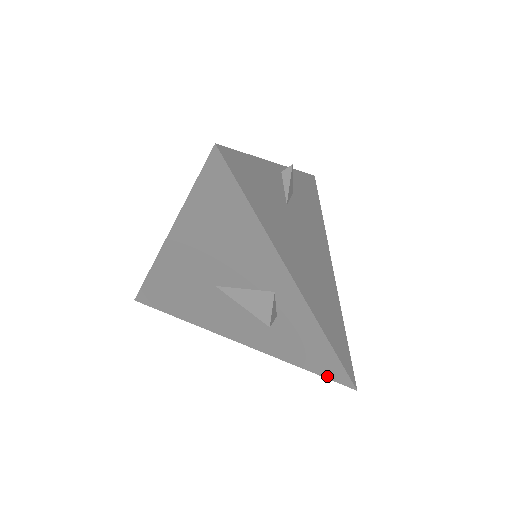
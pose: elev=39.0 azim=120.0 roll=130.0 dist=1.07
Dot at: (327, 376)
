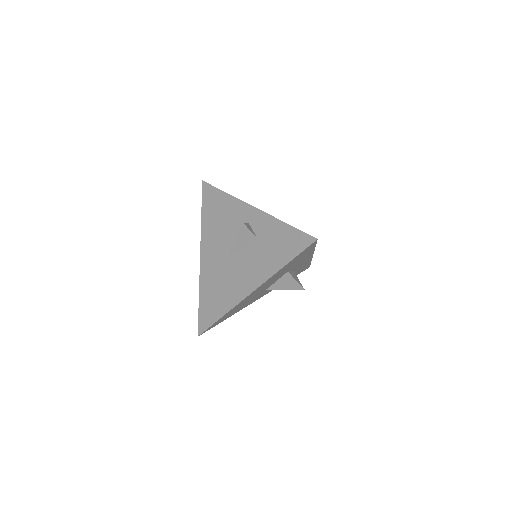
Dot at: (300, 250)
